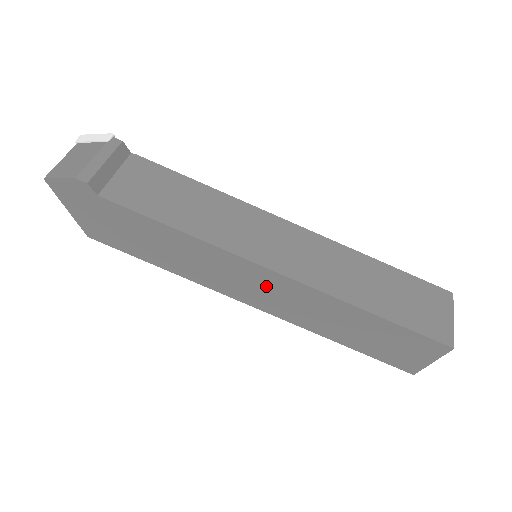
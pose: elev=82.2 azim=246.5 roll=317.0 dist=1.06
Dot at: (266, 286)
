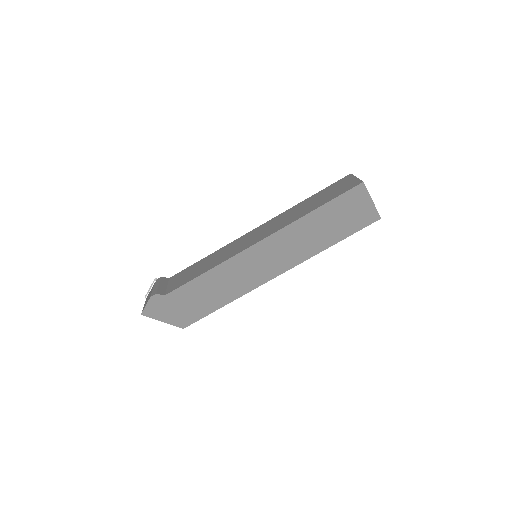
Dot at: (266, 255)
